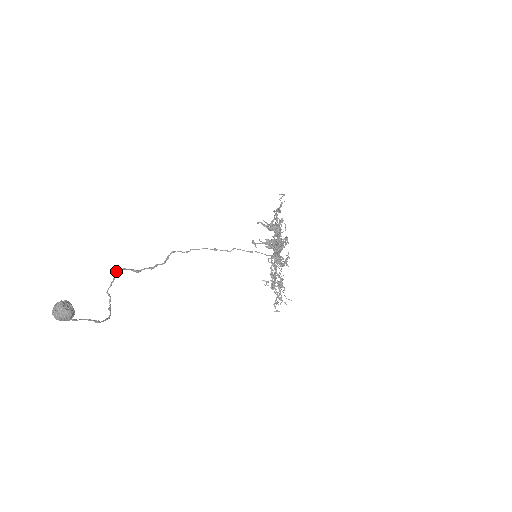
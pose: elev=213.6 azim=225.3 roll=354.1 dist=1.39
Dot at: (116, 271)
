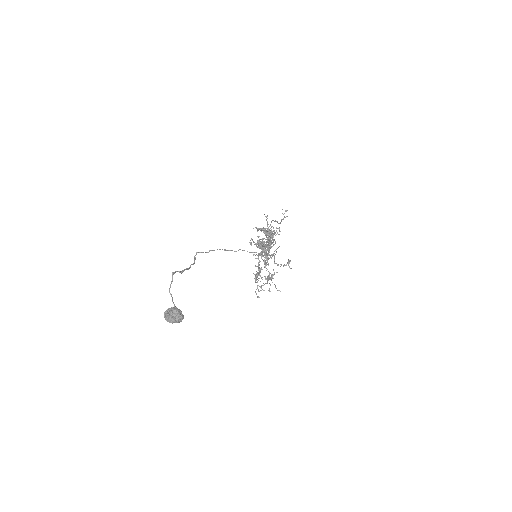
Dot at: (173, 274)
